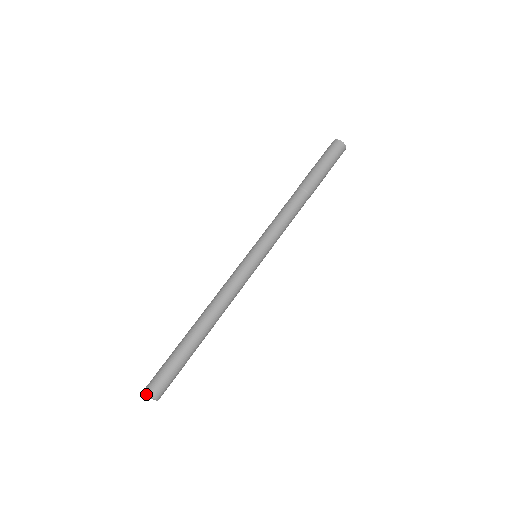
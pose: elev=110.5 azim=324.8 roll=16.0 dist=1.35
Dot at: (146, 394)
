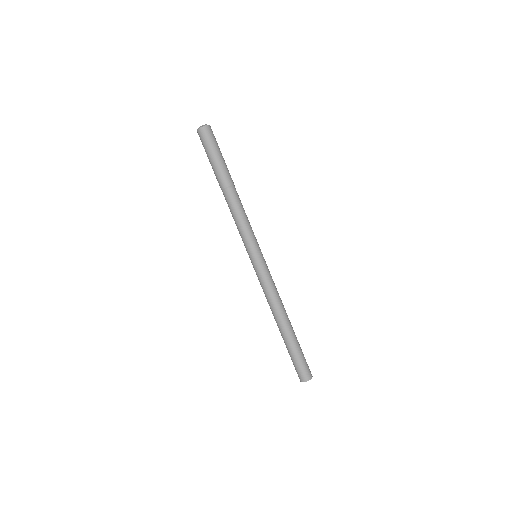
Dot at: occluded
